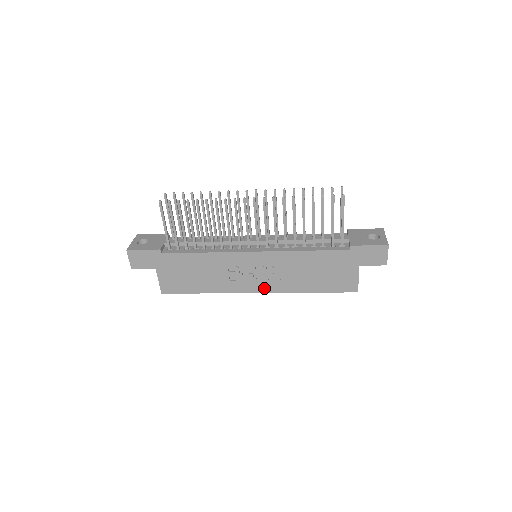
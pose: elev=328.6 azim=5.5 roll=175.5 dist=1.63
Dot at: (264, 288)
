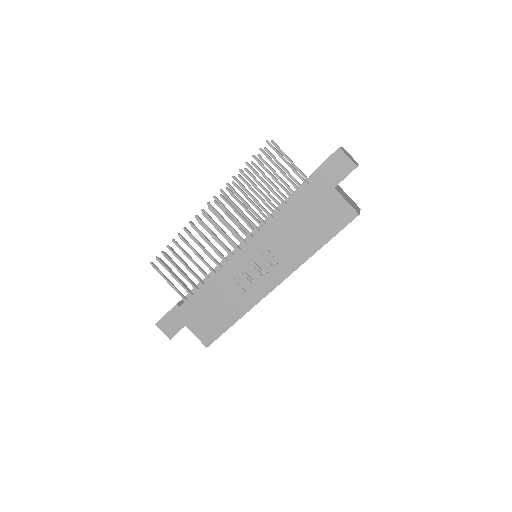
Dot at: (278, 277)
